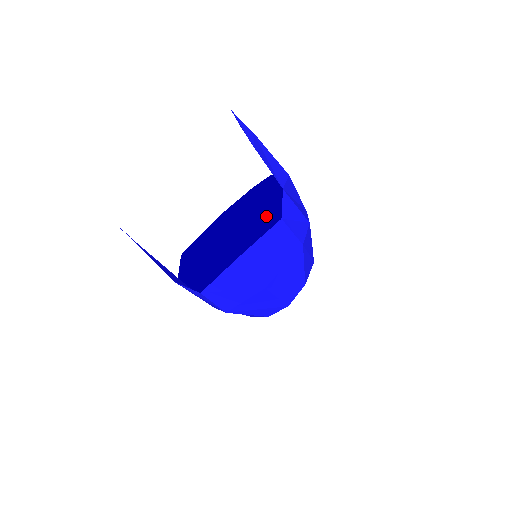
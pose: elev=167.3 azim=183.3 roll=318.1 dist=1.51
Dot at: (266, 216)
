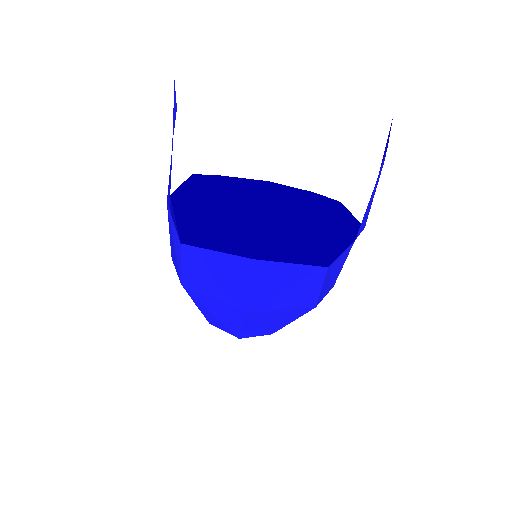
Dot at: (295, 226)
